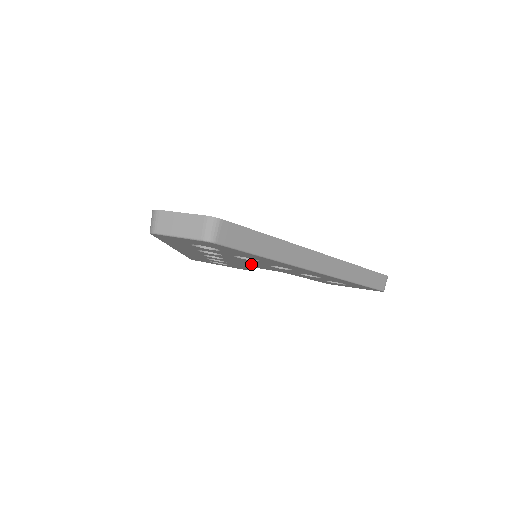
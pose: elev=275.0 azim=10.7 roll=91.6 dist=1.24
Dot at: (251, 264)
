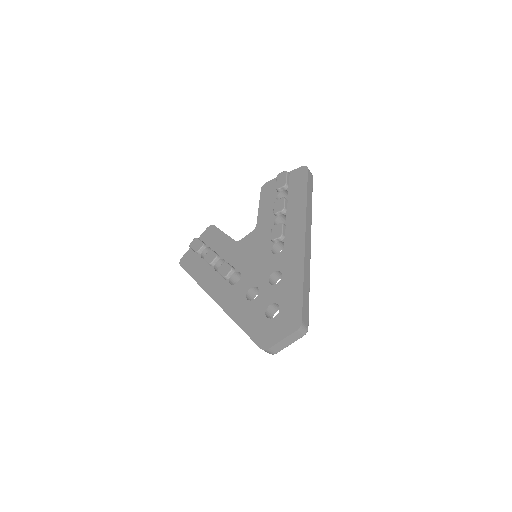
Dot at: occluded
